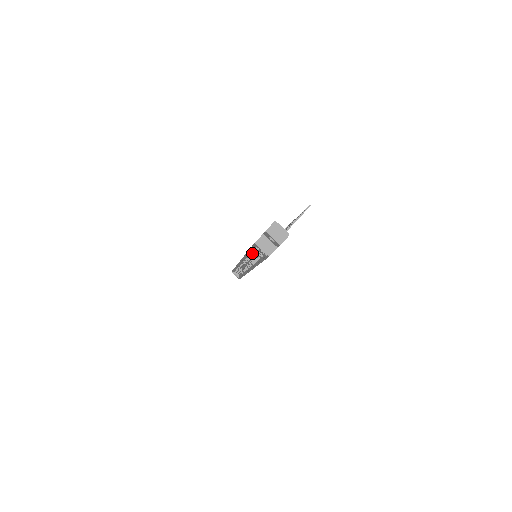
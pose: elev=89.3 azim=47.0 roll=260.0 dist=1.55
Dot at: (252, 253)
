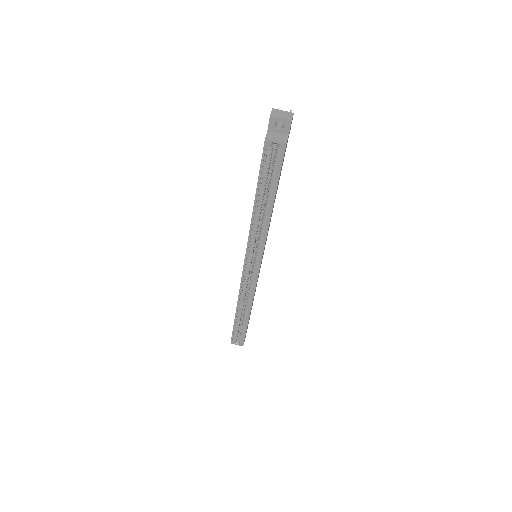
Dot at: (260, 195)
